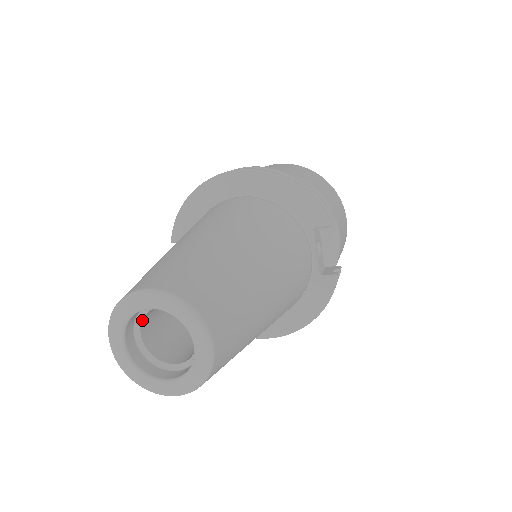
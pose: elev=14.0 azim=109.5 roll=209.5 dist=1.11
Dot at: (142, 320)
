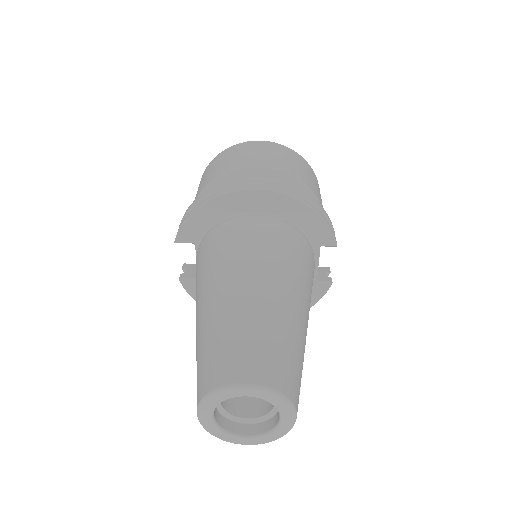
Dot at: occluded
